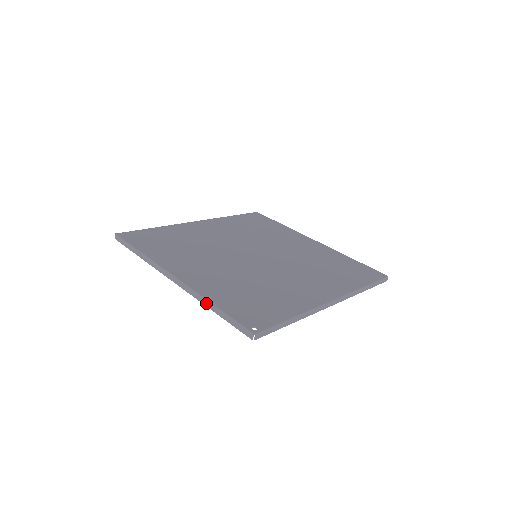
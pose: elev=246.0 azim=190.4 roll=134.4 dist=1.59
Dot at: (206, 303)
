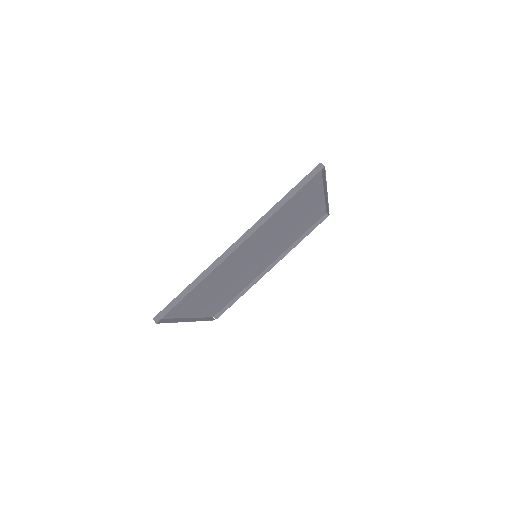
Dot at: (176, 321)
